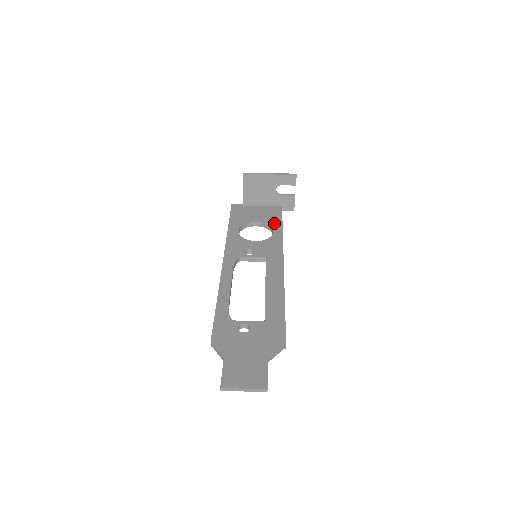
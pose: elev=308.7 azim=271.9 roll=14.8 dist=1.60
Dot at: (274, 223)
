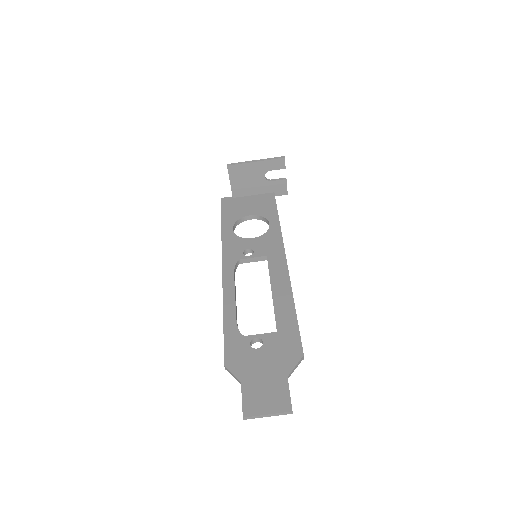
Dot at: (269, 213)
